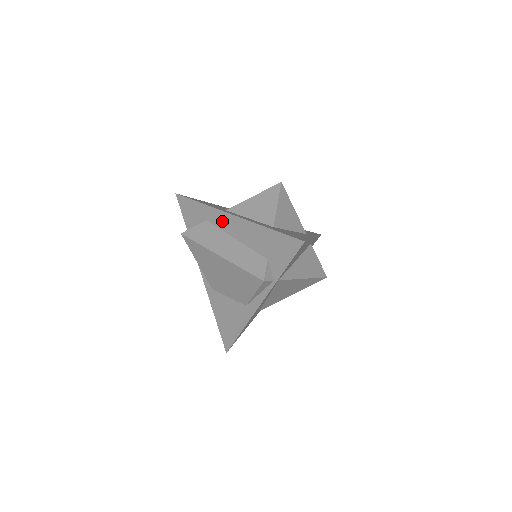
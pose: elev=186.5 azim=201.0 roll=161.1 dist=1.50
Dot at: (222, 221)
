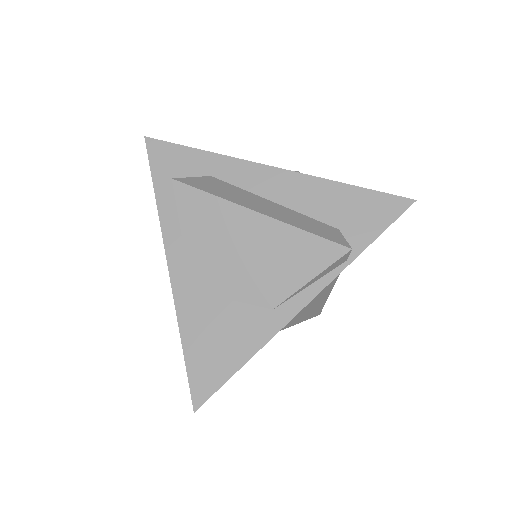
Dot at: (249, 176)
